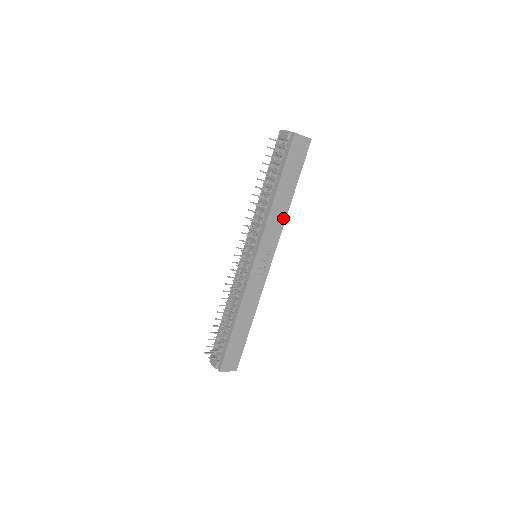
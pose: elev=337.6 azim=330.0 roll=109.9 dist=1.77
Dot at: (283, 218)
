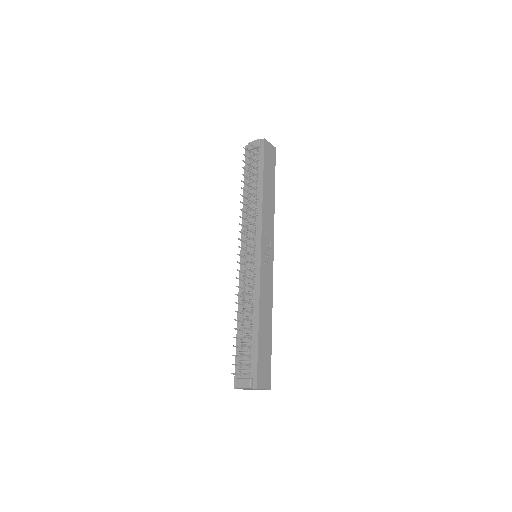
Dot at: (272, 214)
